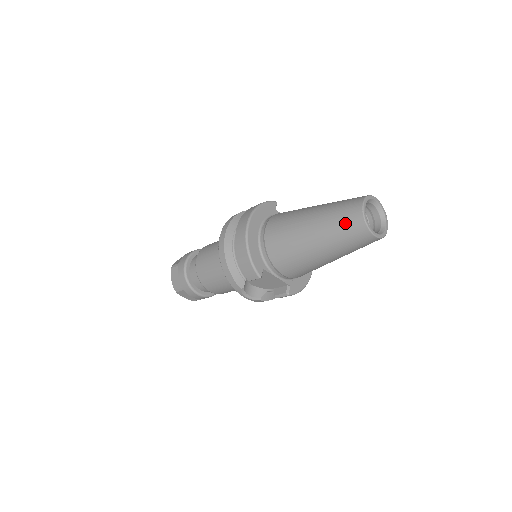
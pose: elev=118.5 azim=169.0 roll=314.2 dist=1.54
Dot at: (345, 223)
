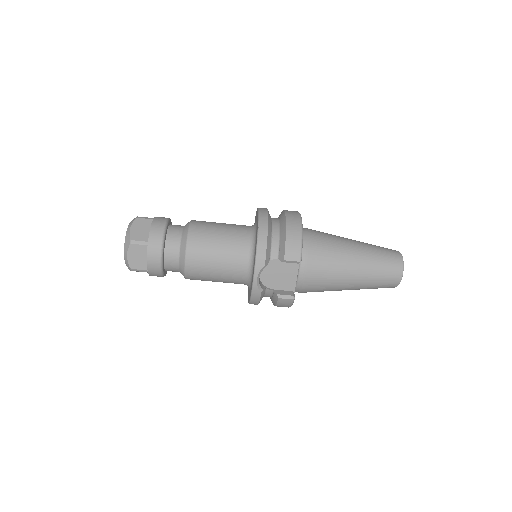
Dot at: (388, 257)
